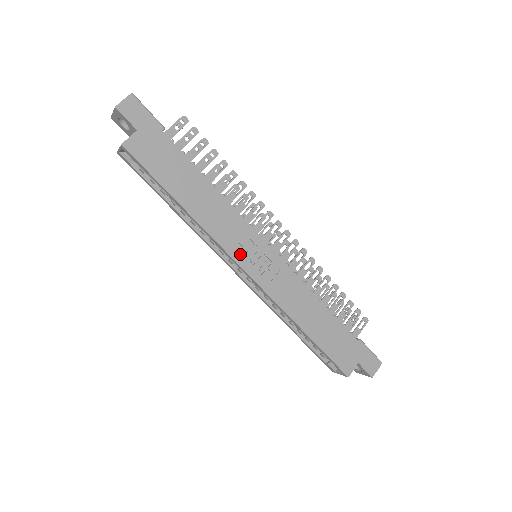
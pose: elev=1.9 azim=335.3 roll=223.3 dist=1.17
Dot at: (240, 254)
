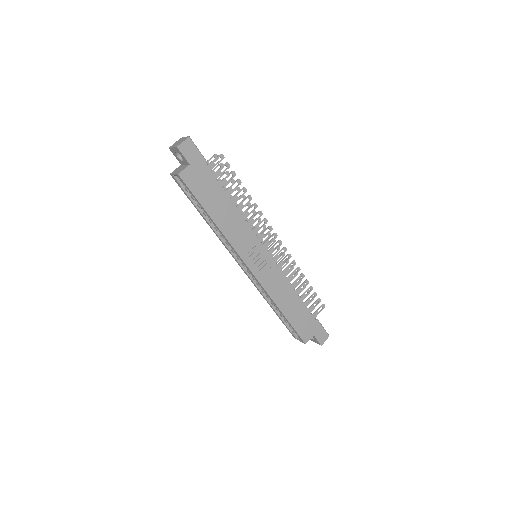
Dot at: (247, 256)
